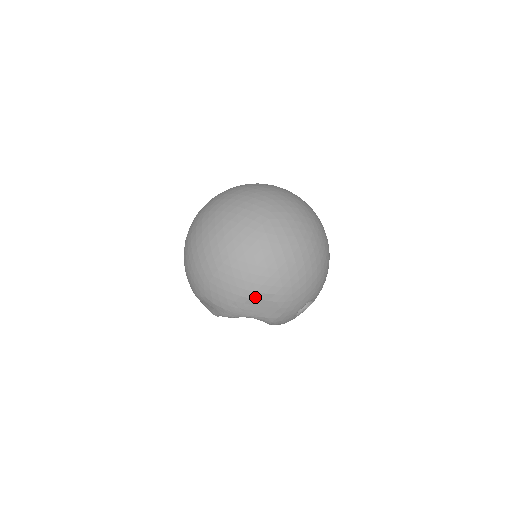
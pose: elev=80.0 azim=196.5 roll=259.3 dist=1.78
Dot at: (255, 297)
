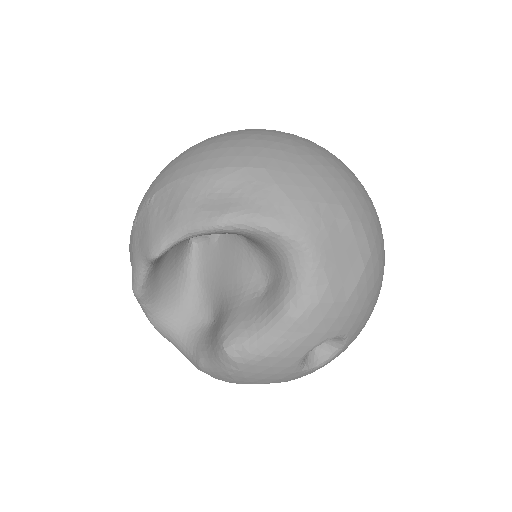
Dot at: (355, 227)
